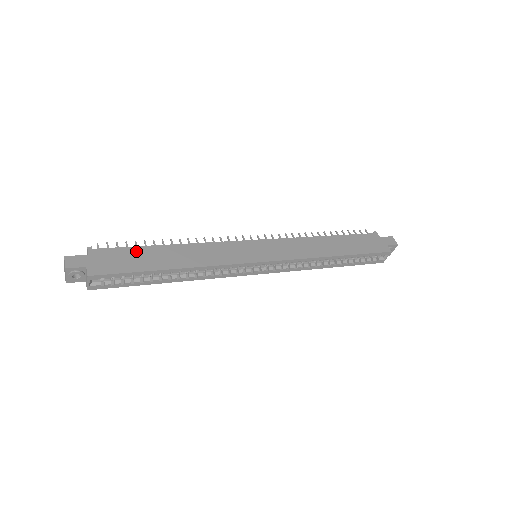
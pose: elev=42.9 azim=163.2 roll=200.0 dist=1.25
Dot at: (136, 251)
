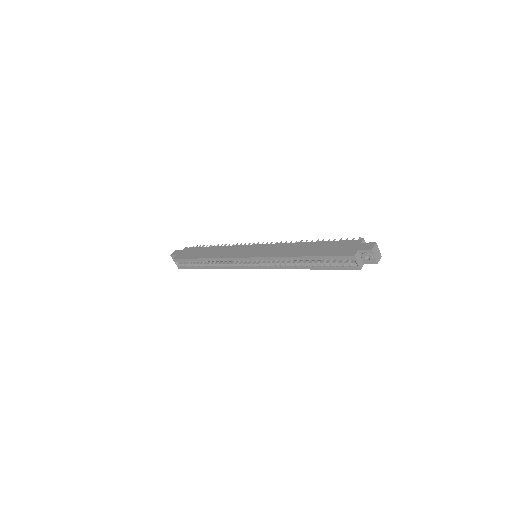
Dot at: (199, 249)
